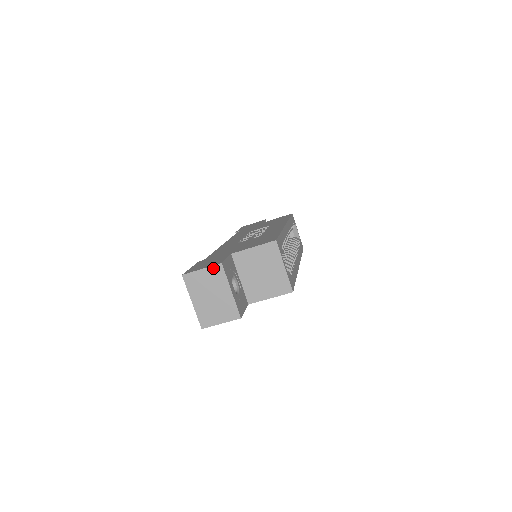
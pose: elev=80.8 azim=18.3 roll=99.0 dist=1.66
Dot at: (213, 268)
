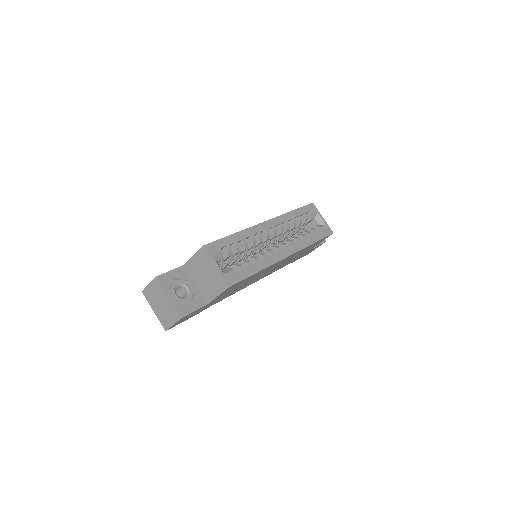
Dot at: (153, 282)
